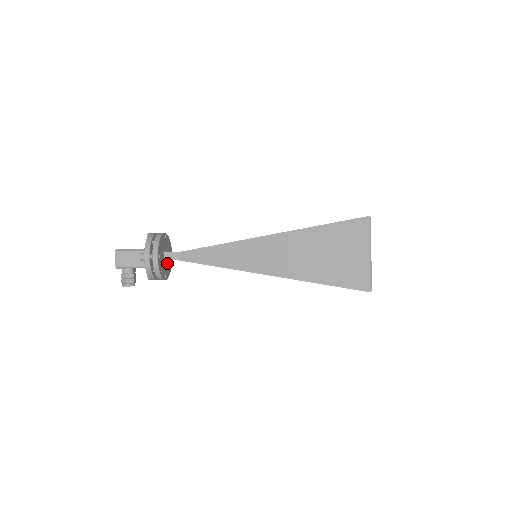
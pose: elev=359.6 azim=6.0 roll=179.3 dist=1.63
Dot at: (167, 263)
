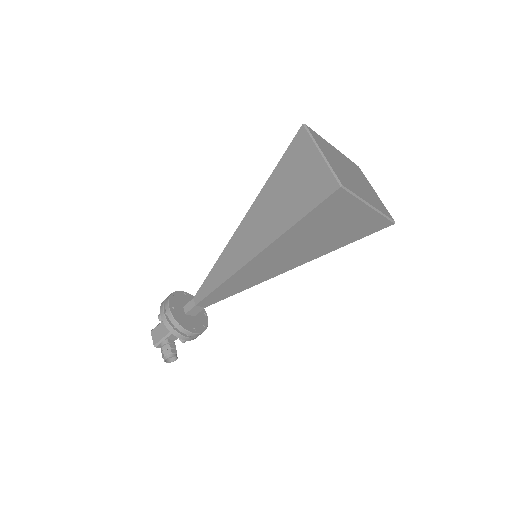
Dot at: (196, 319)
